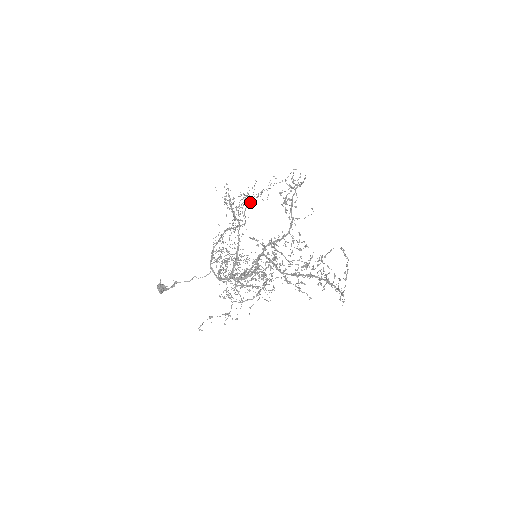
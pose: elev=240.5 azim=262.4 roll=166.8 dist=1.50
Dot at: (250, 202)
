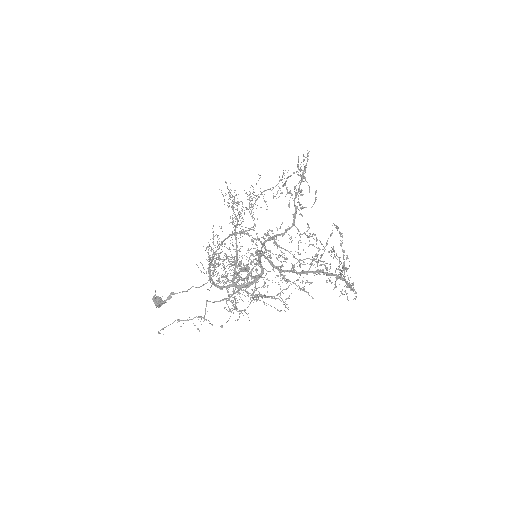
Dot at: (256, 200)
